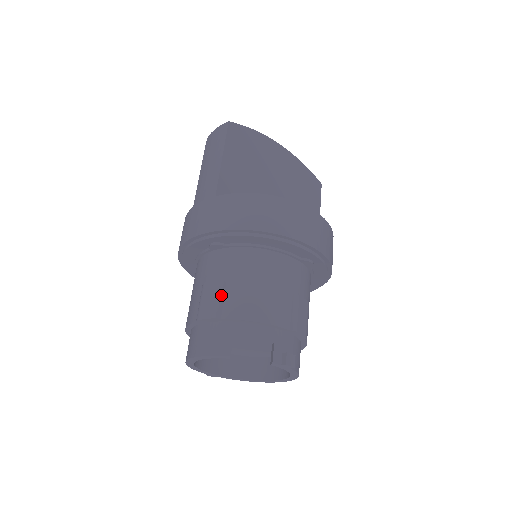
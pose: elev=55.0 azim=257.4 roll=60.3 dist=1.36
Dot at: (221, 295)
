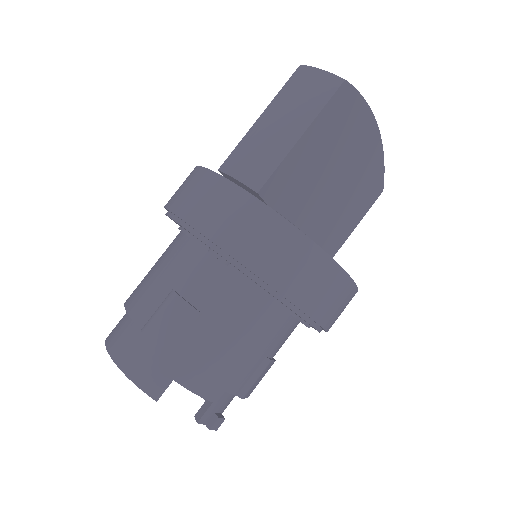
Dot at: (187, 328)
